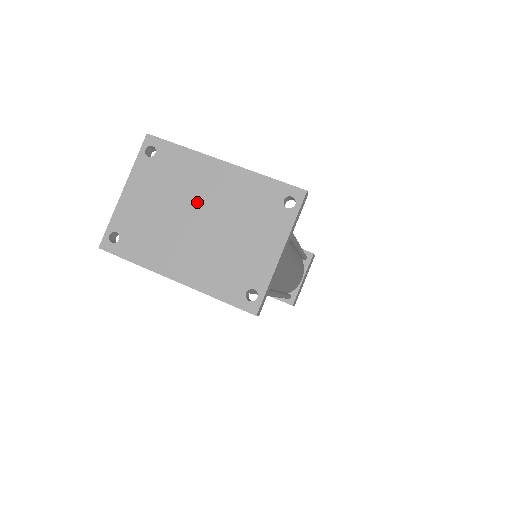
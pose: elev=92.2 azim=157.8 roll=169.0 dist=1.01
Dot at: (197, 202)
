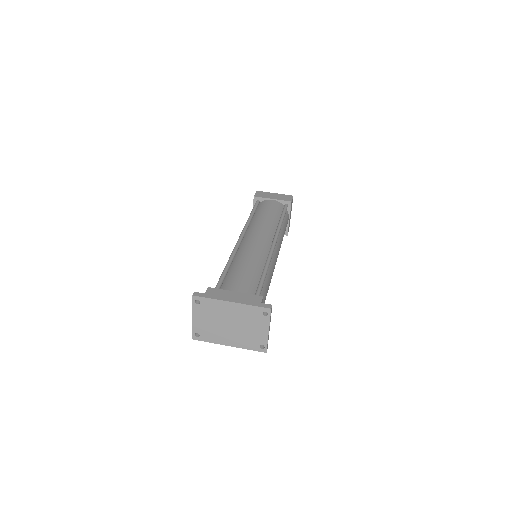
Dot at: (226, 318)
